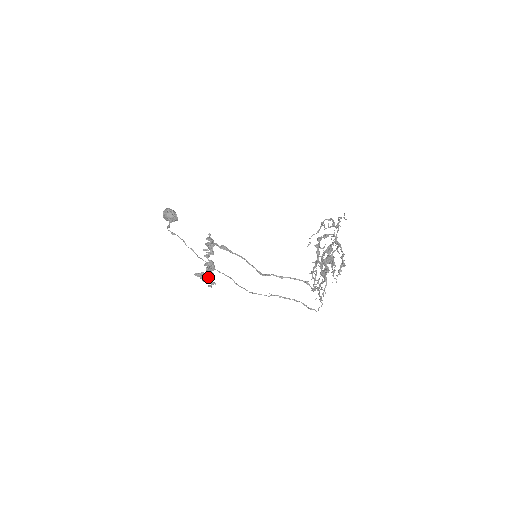
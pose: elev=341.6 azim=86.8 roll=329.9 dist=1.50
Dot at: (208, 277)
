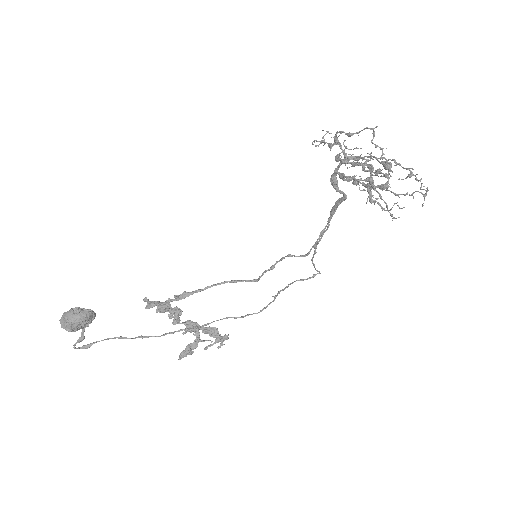
Dot at: (213, 336)
